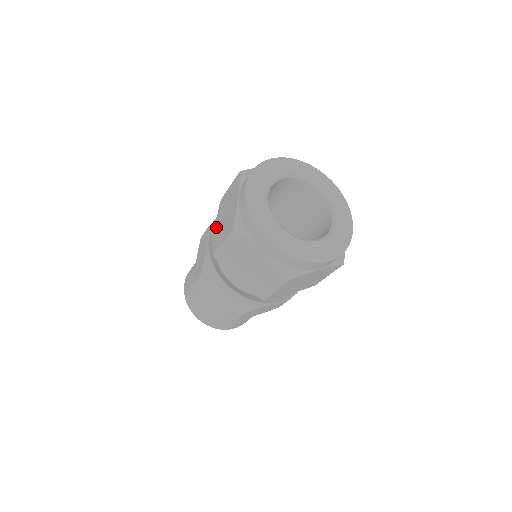
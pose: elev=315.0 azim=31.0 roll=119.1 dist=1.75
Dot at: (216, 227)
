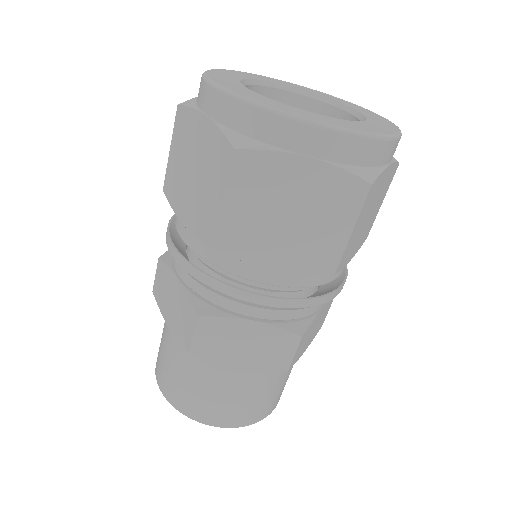
Dot at: (183, 216)
